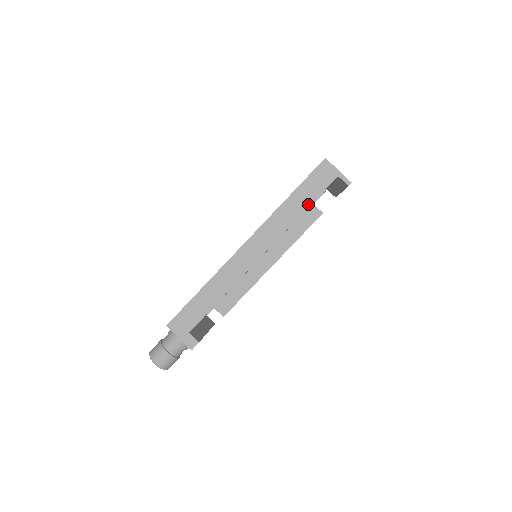
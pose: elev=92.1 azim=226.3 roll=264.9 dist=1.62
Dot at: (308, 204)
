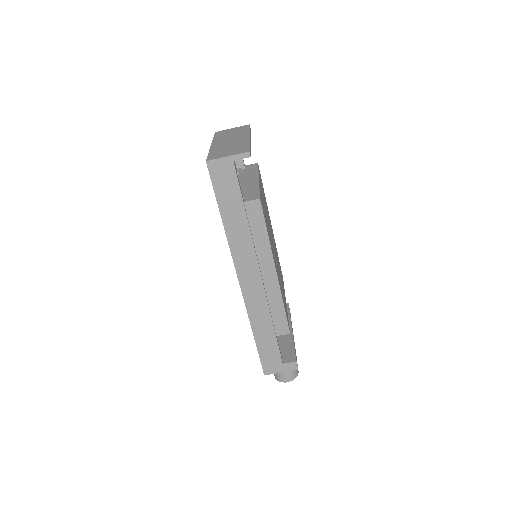
Dot at: (241, 207)
